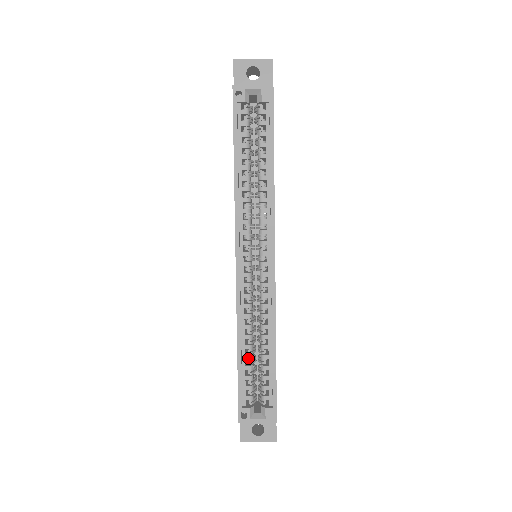
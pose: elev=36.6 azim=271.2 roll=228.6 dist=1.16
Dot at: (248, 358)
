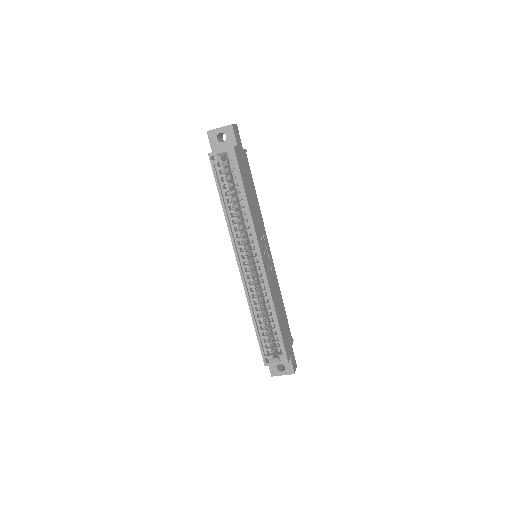
Dot at: (261, 325)
